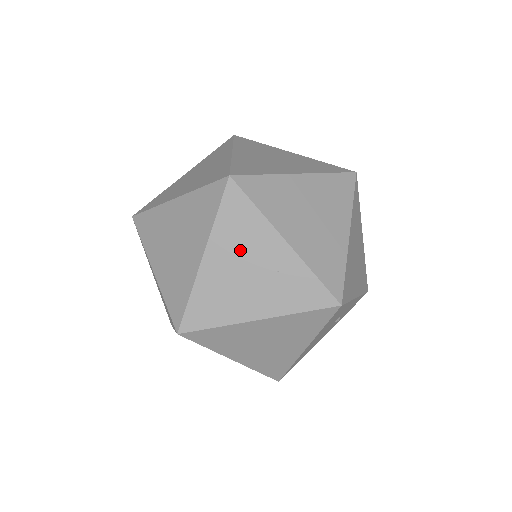
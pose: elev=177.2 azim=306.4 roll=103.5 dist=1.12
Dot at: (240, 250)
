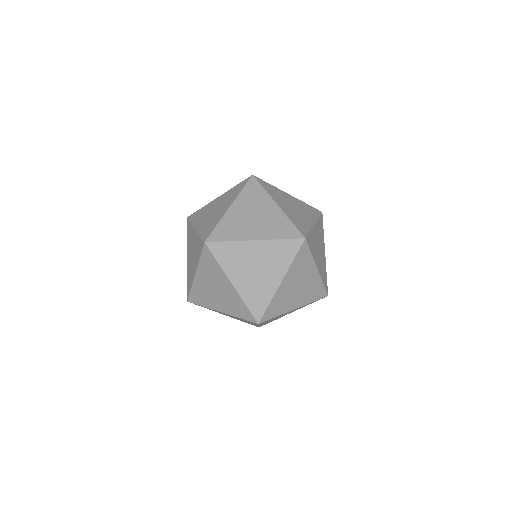
Dot at: (211, 278)
